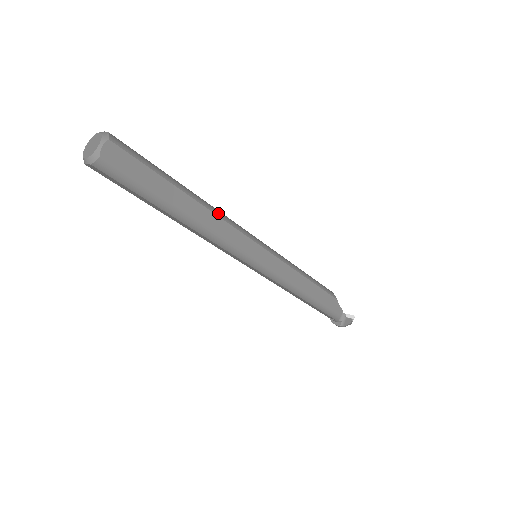
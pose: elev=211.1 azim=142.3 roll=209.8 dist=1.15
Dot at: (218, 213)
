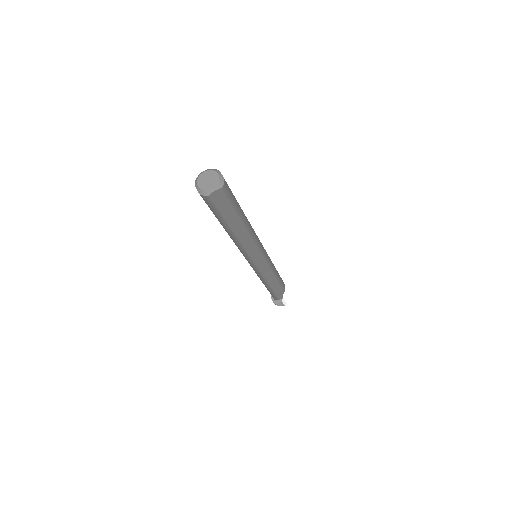
Dot at: (253, 235)
